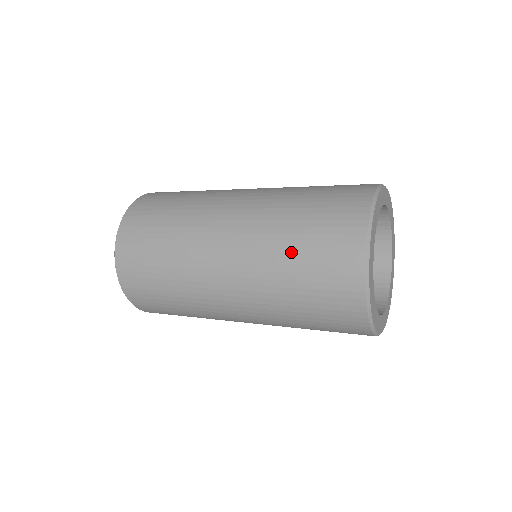
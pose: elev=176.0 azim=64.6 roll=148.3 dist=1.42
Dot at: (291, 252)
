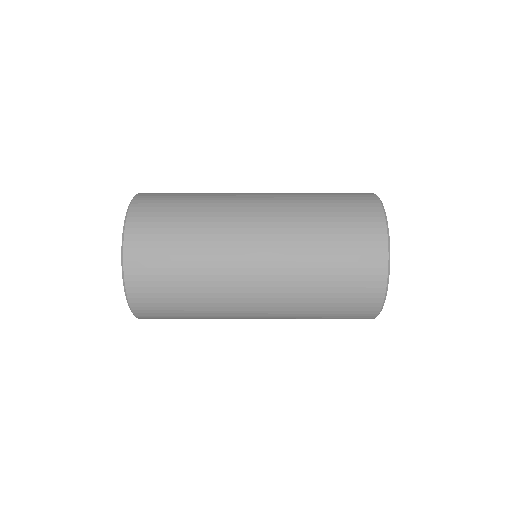
Dot at: (322, 224)
